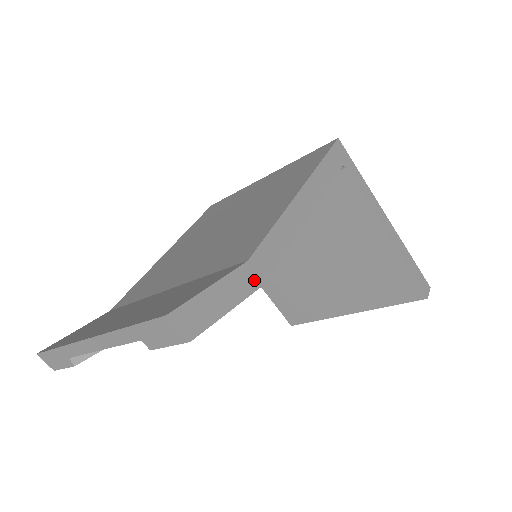
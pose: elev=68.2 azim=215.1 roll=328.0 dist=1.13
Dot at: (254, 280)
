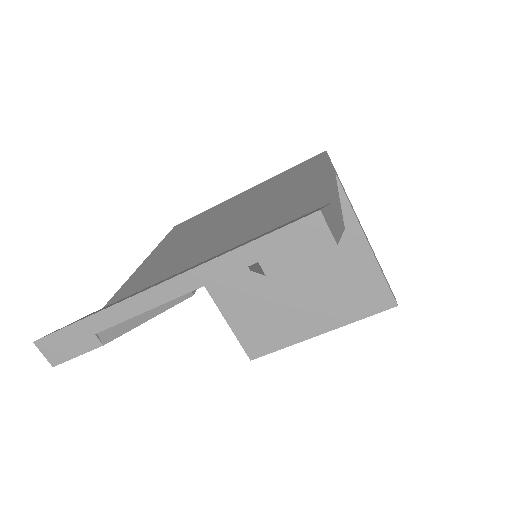
Dot at: (340, 221)
